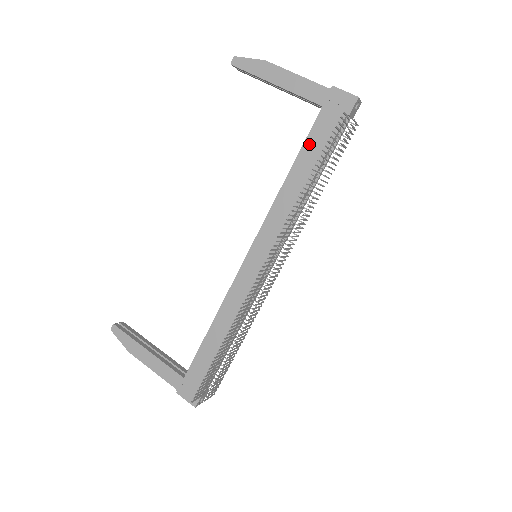
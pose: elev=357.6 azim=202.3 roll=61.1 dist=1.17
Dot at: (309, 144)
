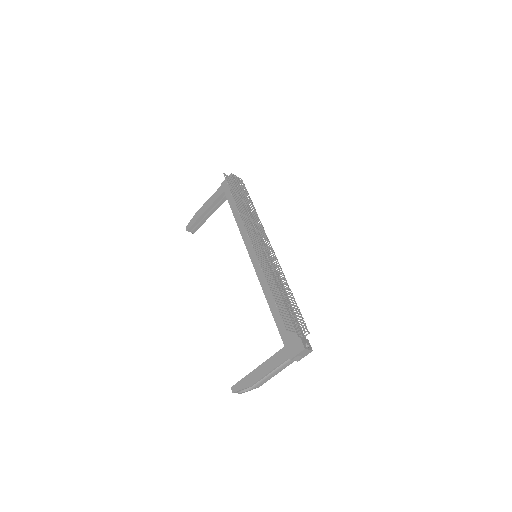
Dot at: (231, 203)
